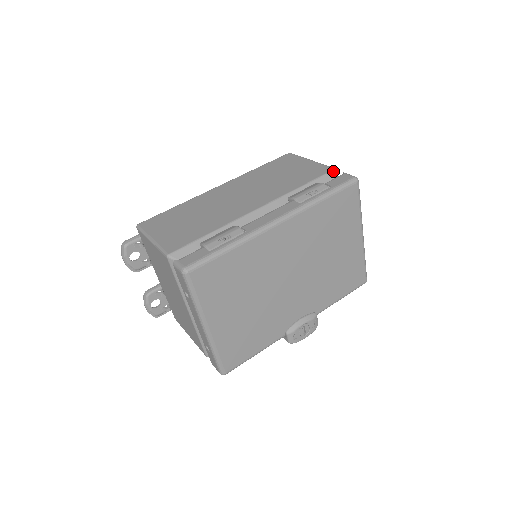
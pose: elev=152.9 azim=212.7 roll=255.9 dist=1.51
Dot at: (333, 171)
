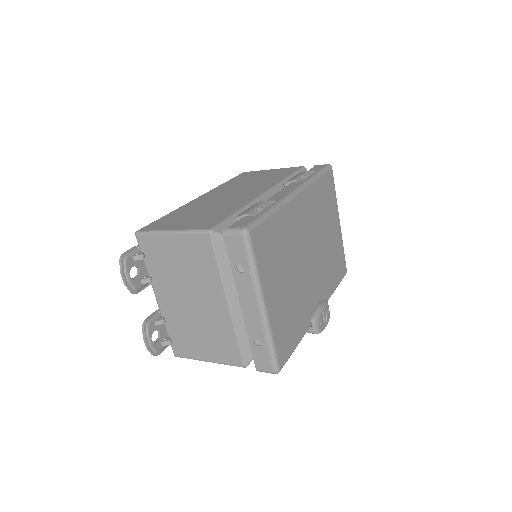
Dot at: (303, 167)
